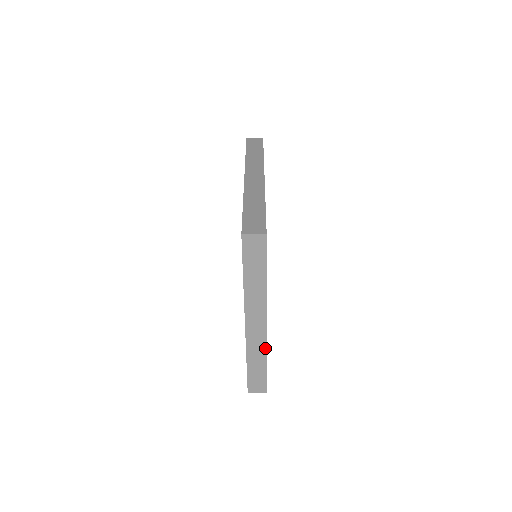
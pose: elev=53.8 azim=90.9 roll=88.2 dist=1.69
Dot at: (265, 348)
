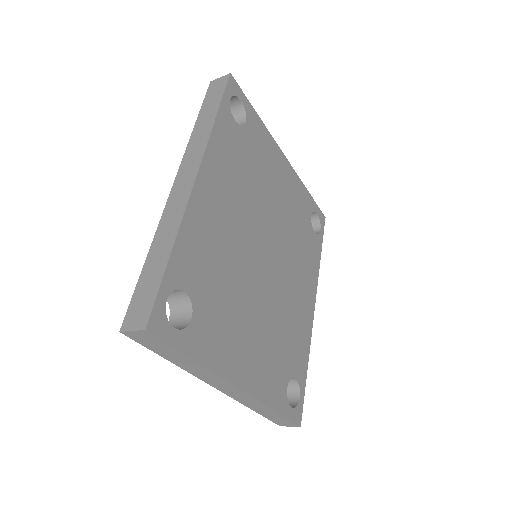
Dot at: (260, 403)
